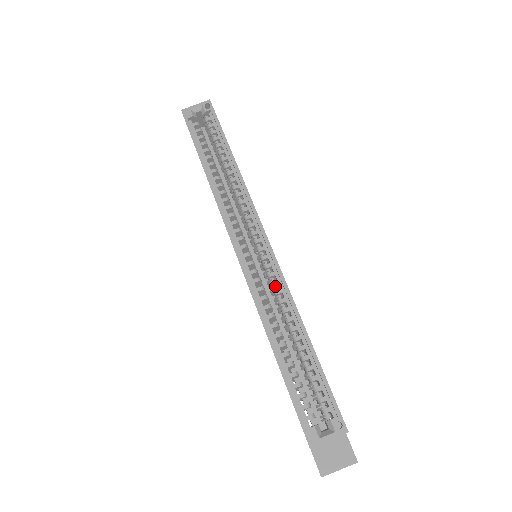
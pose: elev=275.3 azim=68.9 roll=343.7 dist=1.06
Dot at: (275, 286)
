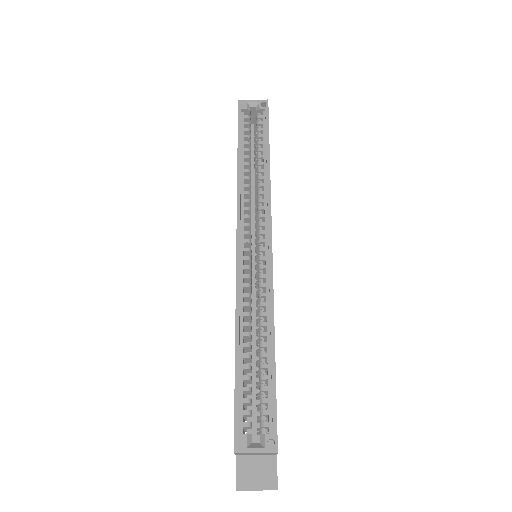
Dot at: (262, 288)
